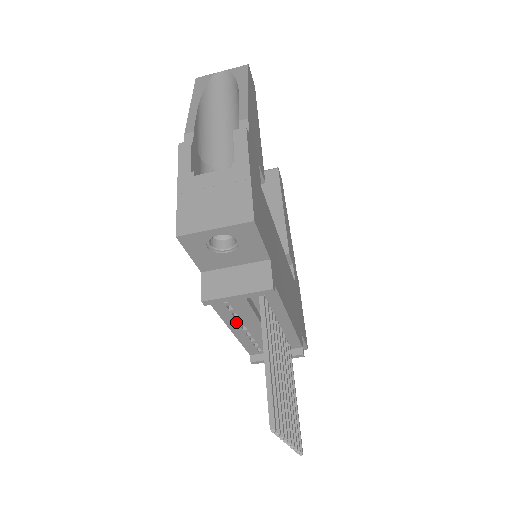
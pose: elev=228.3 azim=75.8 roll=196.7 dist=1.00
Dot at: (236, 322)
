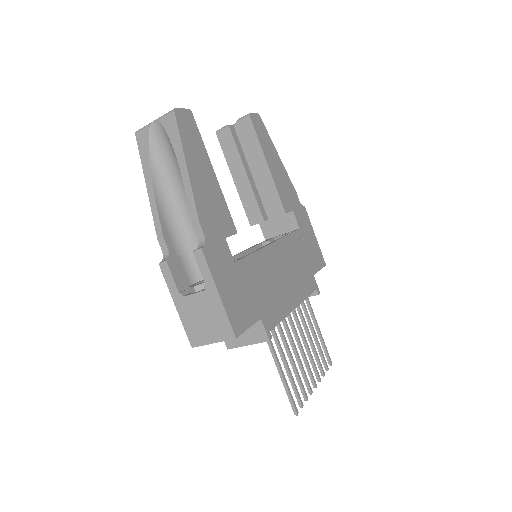
Dot at: occluded
